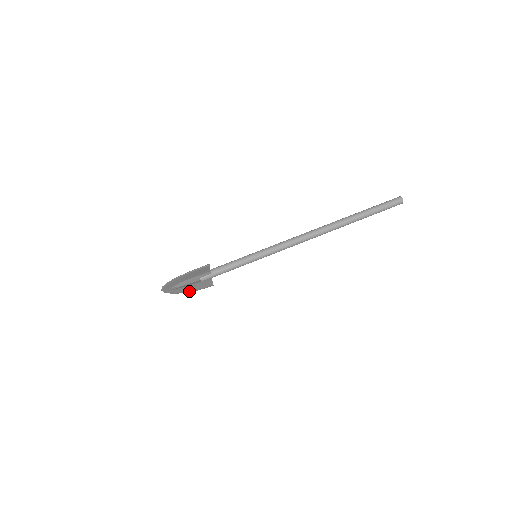
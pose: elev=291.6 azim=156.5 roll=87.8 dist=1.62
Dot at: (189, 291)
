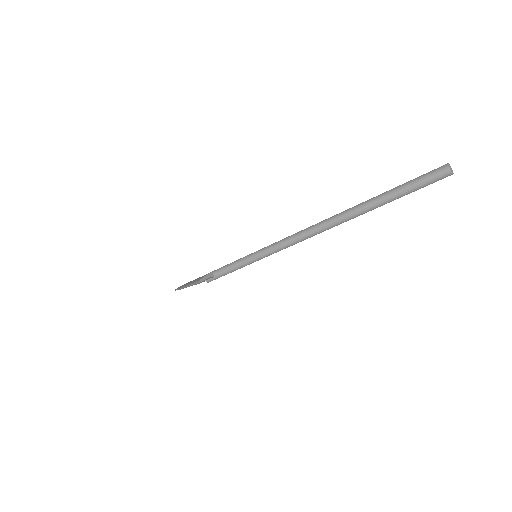
Dot at: occluded
